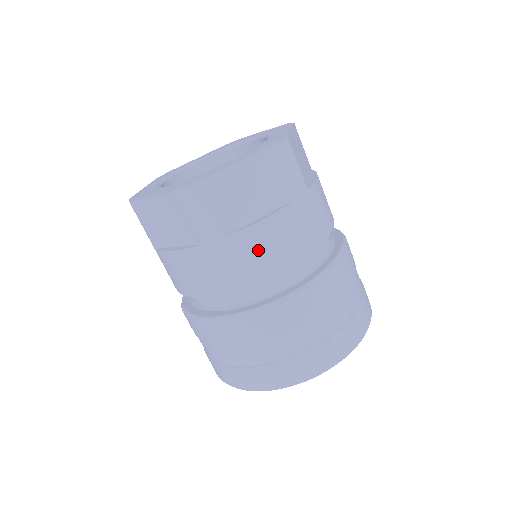
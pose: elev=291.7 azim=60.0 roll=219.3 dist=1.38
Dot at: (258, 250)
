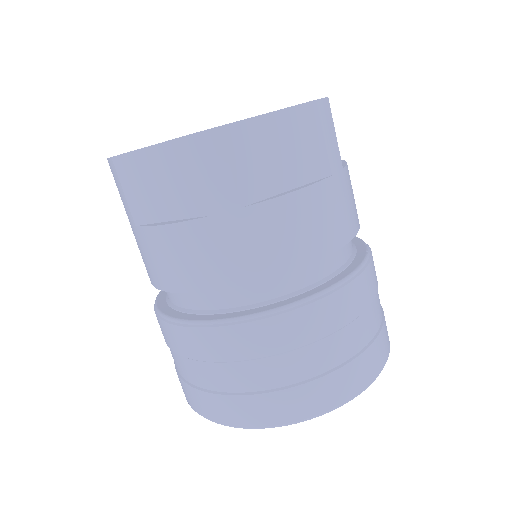
Dot at: (284, 231)
